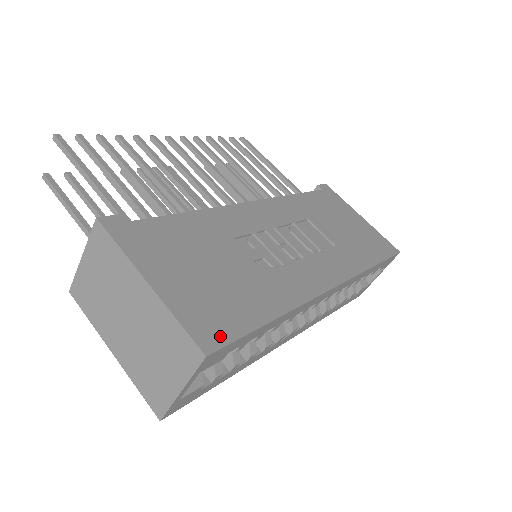
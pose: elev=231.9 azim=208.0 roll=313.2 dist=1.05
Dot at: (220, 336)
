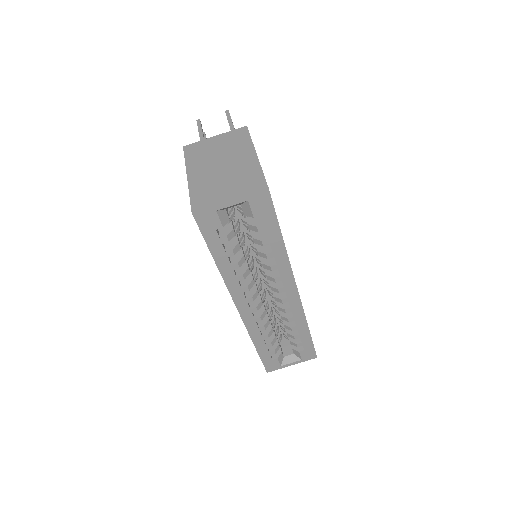
Dot at: occluded
